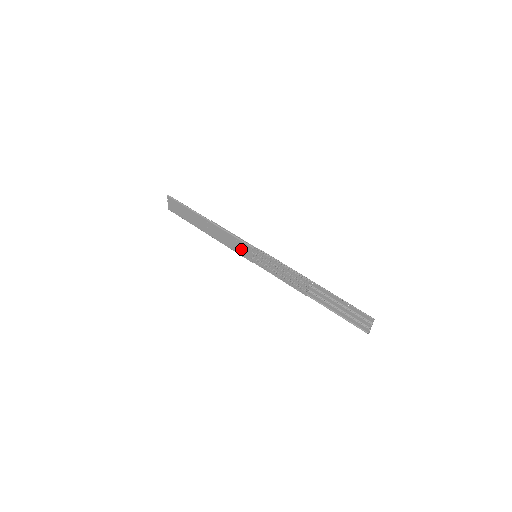
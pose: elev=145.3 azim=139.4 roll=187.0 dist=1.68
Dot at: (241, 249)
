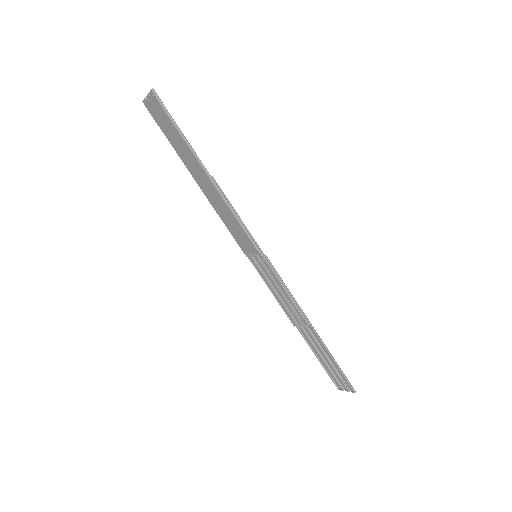
Dot at: (240, 237)
